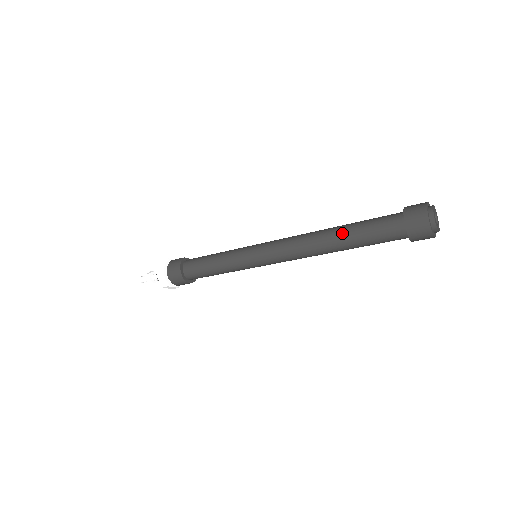
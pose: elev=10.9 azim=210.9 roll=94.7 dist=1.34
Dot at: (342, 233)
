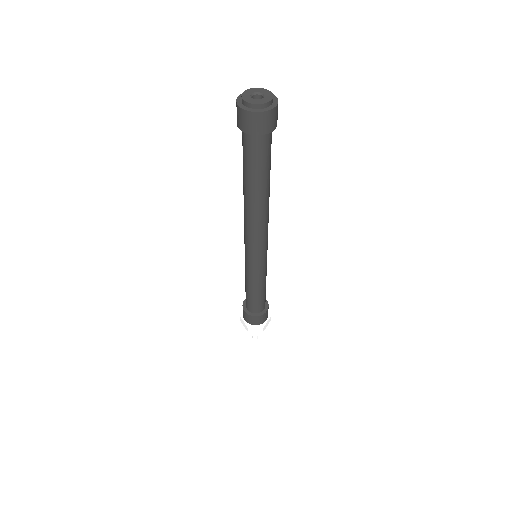
Dot at: (243, 180)
